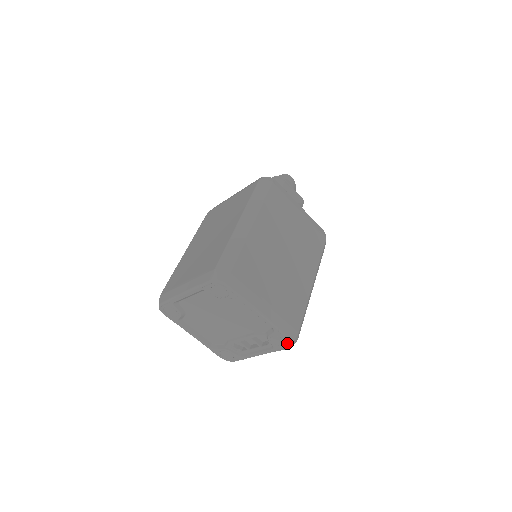
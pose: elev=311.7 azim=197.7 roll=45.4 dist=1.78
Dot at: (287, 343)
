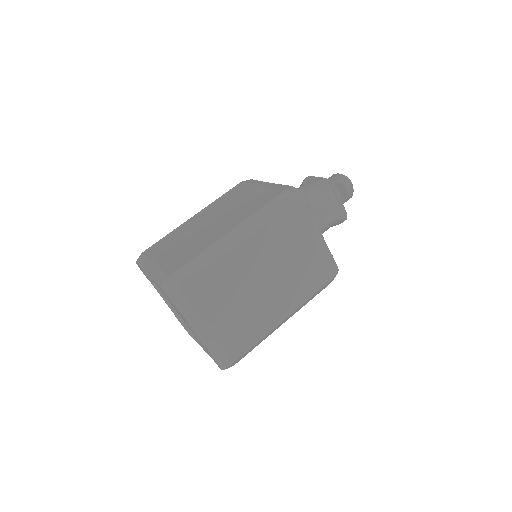
Dot at: occluded
